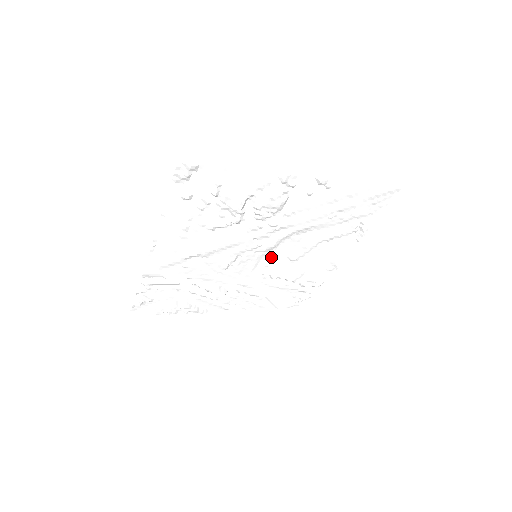
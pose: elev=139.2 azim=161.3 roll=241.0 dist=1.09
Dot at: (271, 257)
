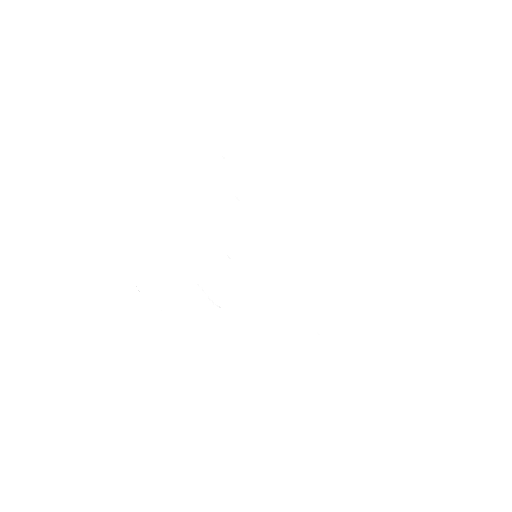
Dot at: (271, 266)
